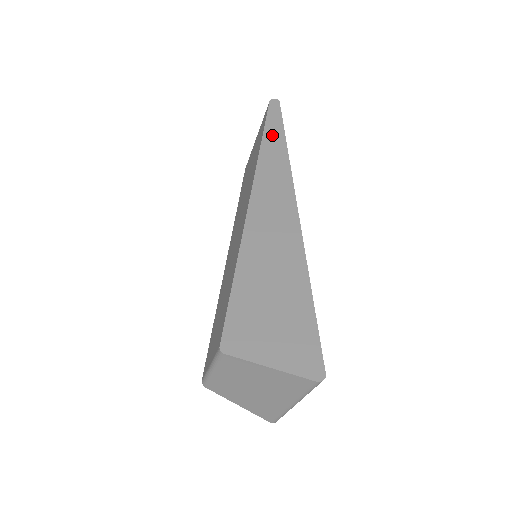
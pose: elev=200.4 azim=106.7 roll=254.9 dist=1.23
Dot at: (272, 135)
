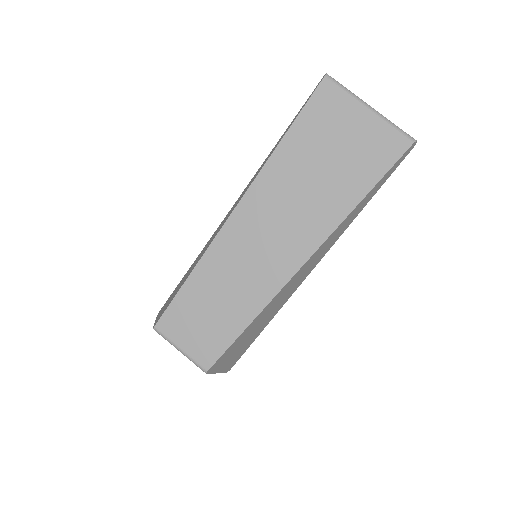
Dot at: (372, 193)
